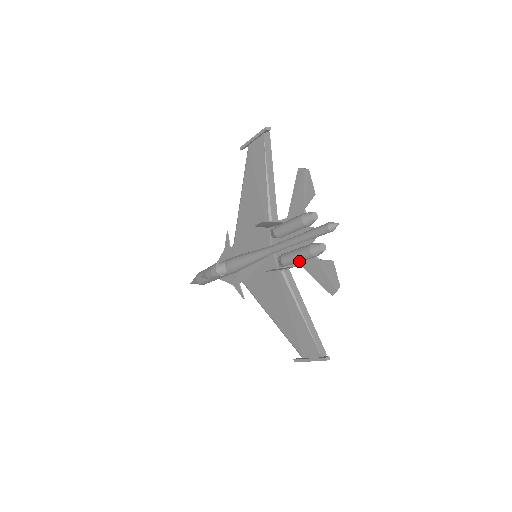
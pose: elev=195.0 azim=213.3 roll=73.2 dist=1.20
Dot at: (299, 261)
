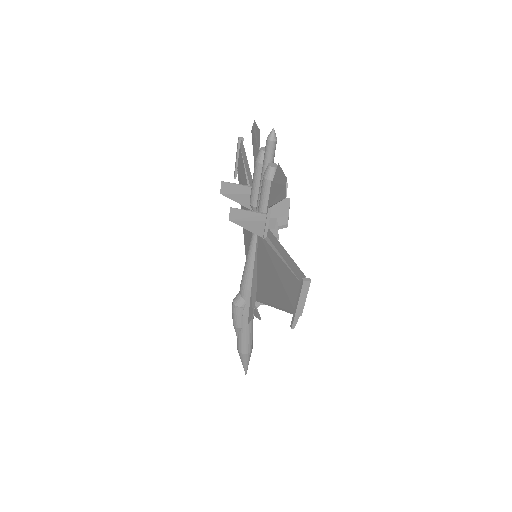
Dot at: (266, 203)
